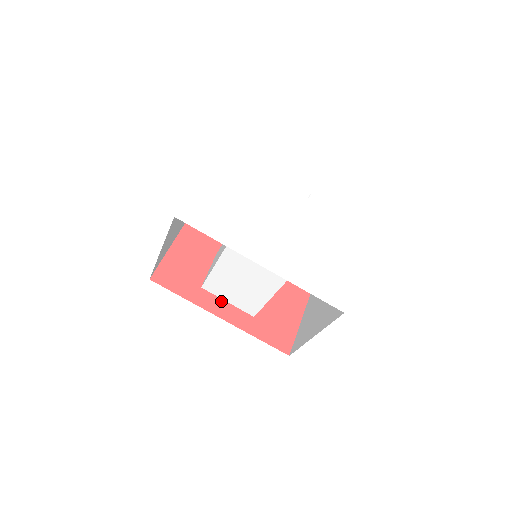
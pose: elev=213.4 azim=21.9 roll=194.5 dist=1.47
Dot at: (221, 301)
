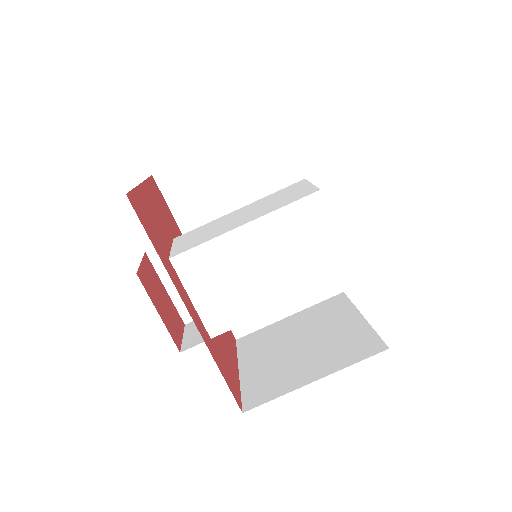
Dot at: (186, 292)
